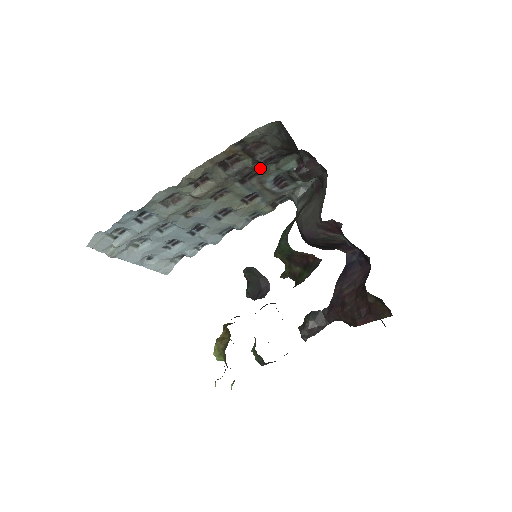
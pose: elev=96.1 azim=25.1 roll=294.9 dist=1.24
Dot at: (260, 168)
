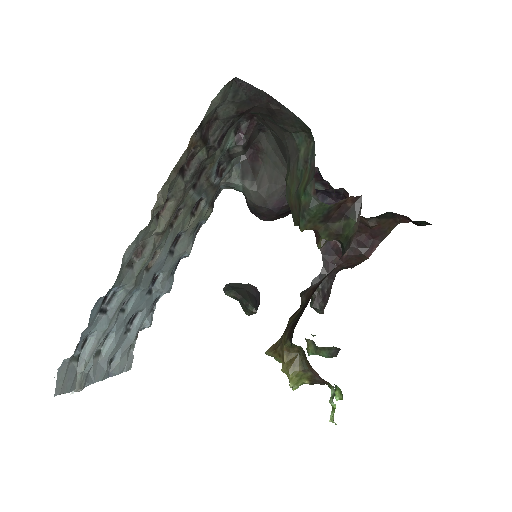
Dot at: (210, 157)
